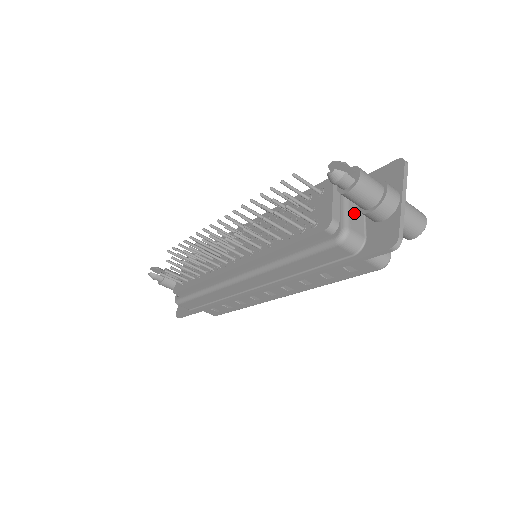
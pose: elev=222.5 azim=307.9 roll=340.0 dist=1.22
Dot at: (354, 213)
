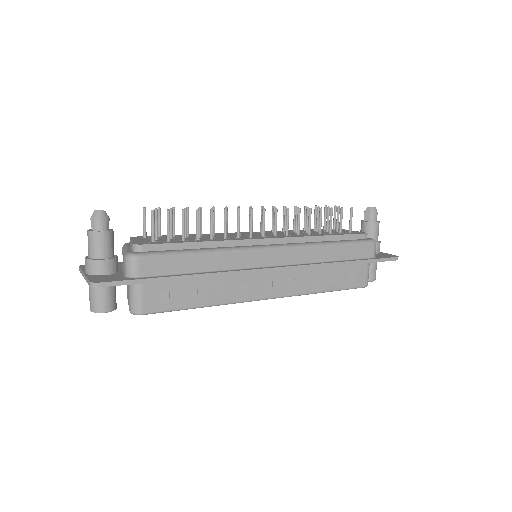
Dot at: occluded
